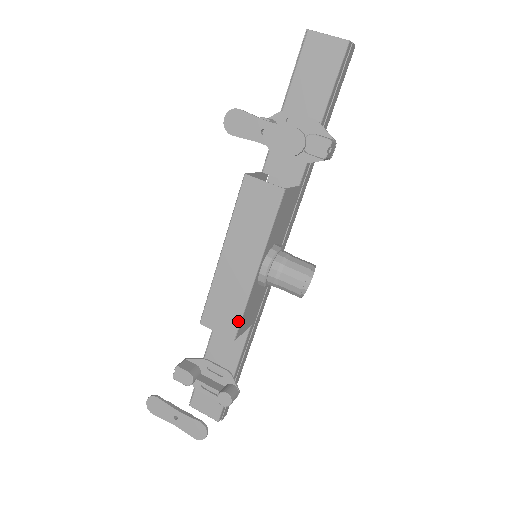
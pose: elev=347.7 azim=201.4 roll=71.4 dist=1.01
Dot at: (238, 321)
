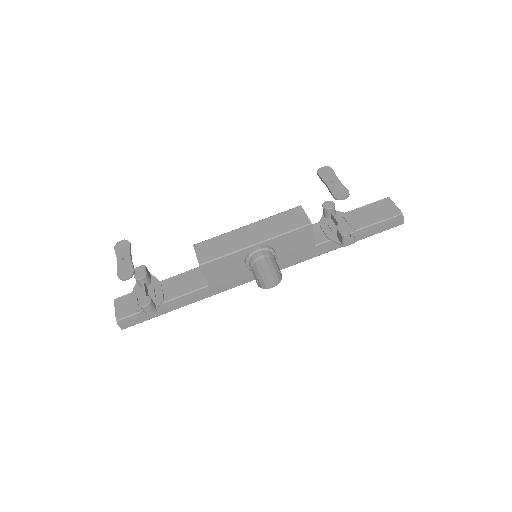
Dot at: (214, 258)
